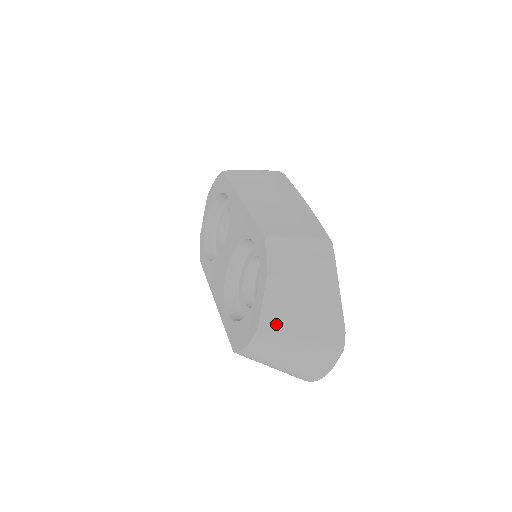
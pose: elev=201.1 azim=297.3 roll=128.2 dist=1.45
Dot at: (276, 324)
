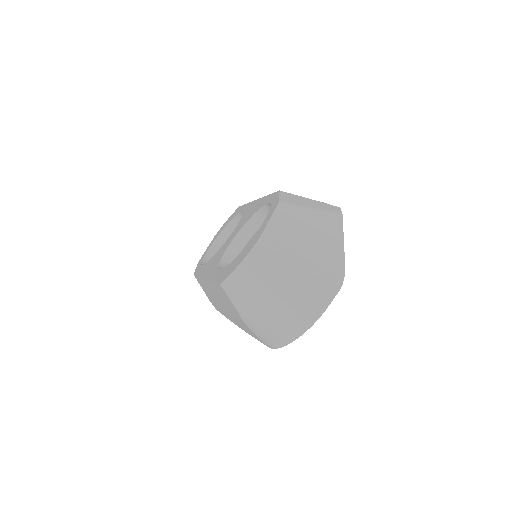
Dot at: (277, 243)
